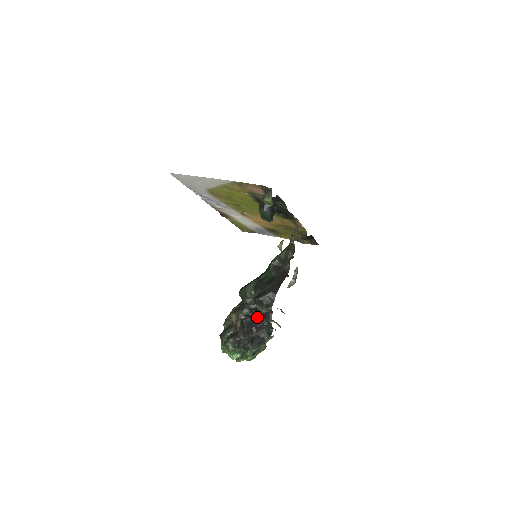
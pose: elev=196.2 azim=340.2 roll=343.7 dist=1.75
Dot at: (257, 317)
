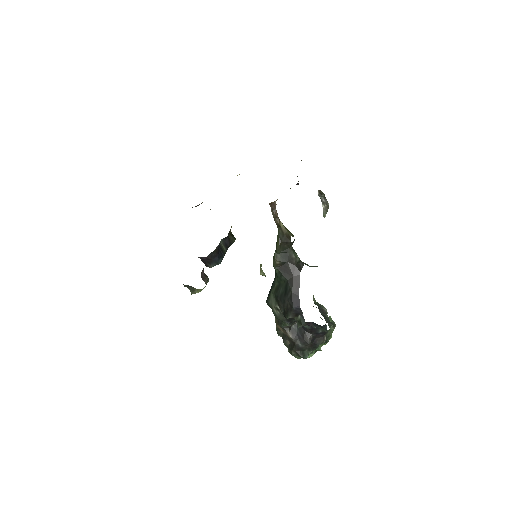
Dot at: occluded
